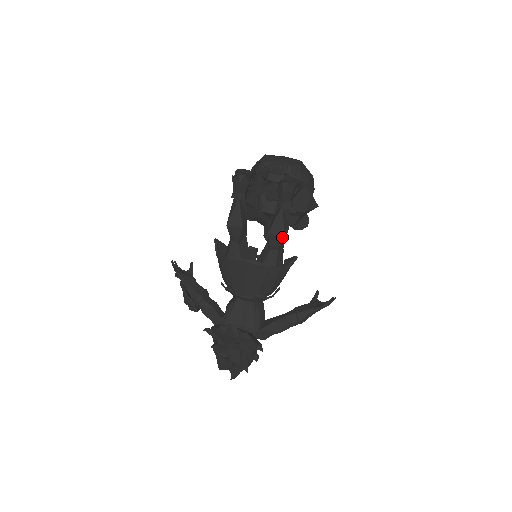
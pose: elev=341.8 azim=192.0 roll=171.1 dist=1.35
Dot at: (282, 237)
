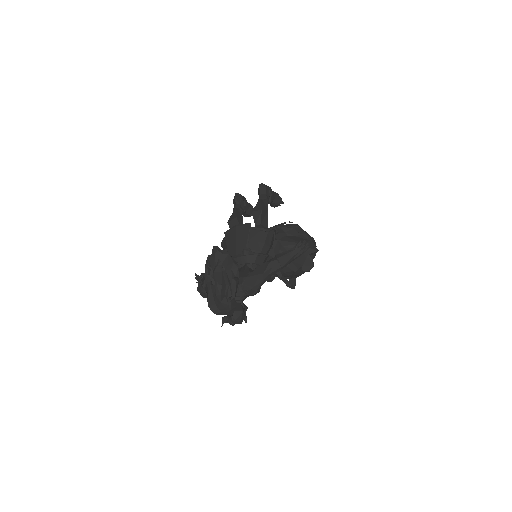
Dot at: (260, 210)
